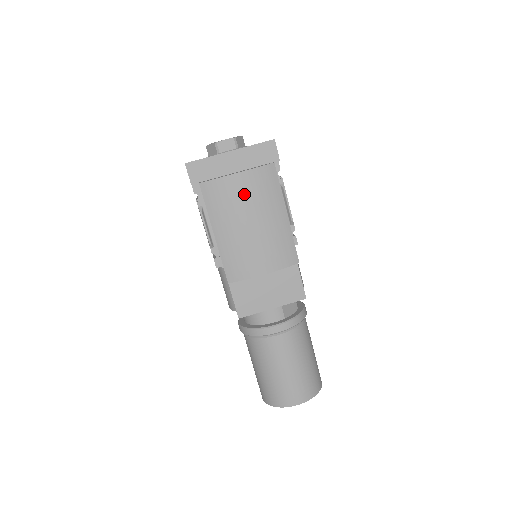
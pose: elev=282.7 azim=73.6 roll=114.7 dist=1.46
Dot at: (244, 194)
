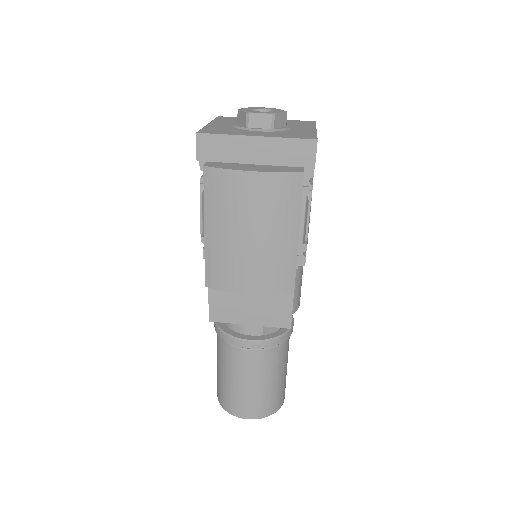
Dot at: (252, 199)
